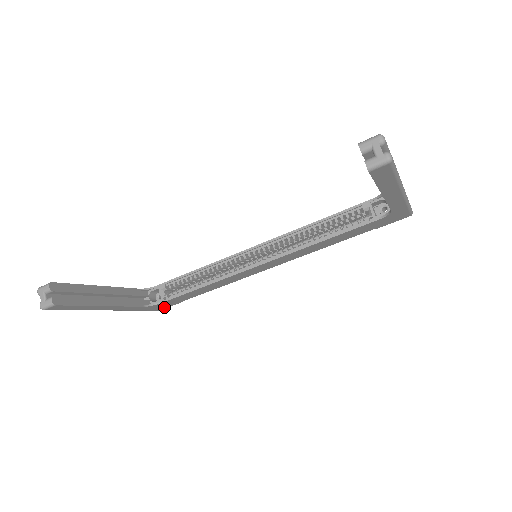
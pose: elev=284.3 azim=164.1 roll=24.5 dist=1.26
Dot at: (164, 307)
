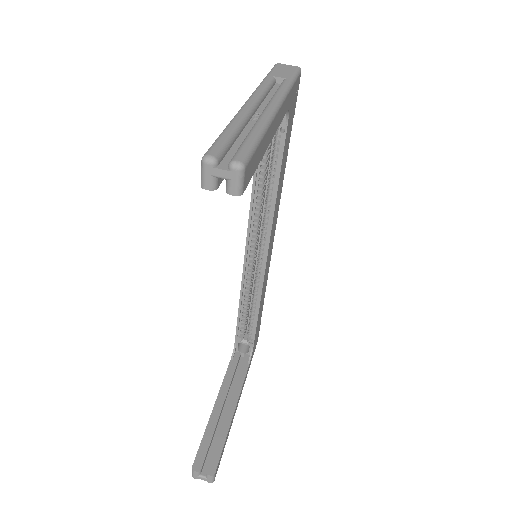
Dot at: (257, 339)
